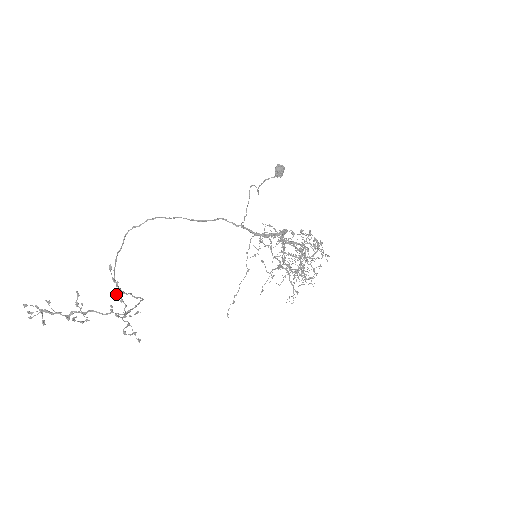
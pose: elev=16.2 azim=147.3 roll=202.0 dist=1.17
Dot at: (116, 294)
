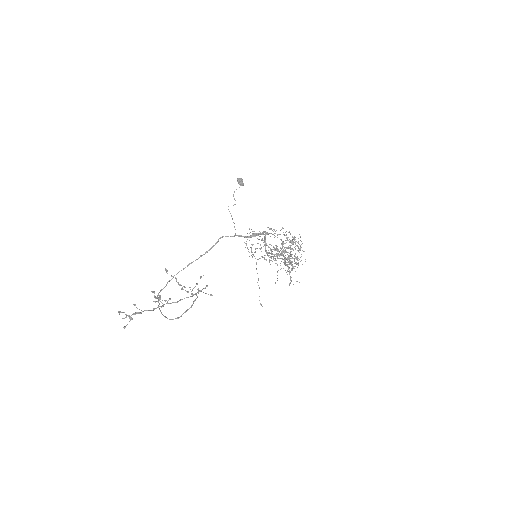
Dot at: occluded
